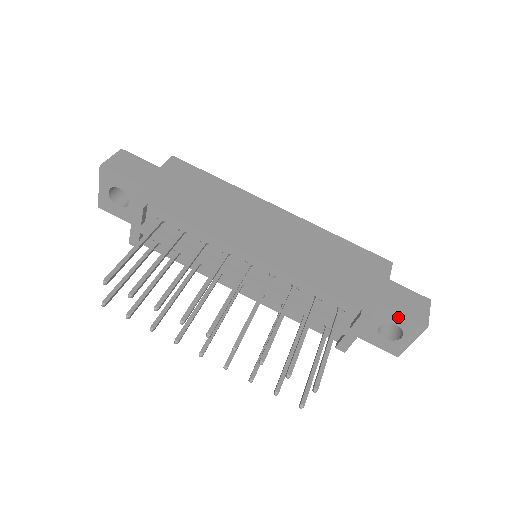
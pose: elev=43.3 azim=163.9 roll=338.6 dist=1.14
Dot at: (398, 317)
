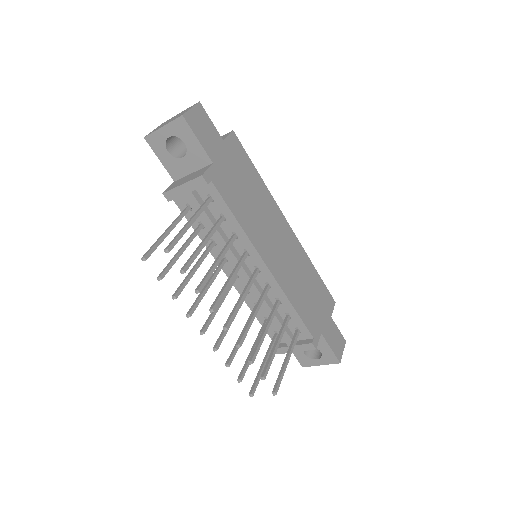
Dot at: (327, 349)
